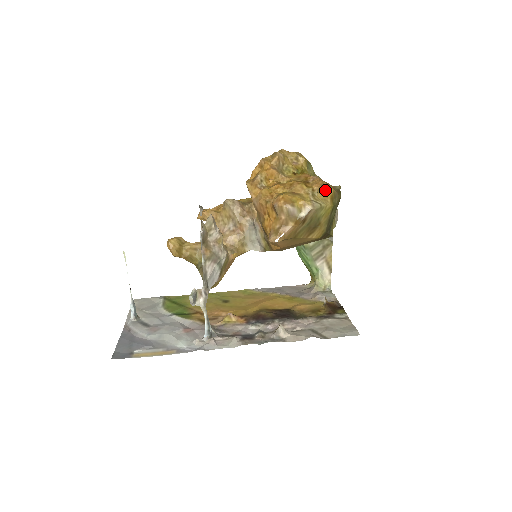
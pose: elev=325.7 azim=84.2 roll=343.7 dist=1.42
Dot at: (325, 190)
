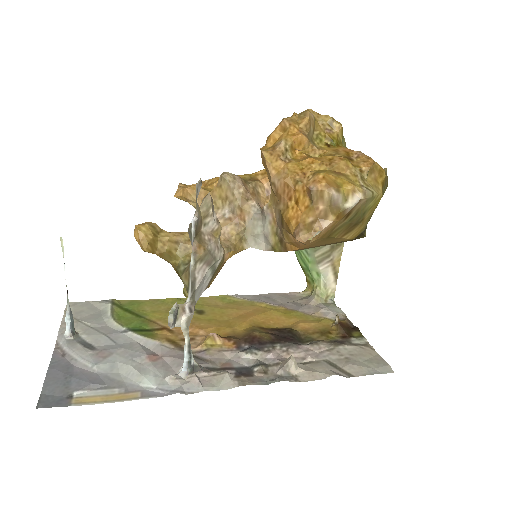
Dot at: (376, 172)
